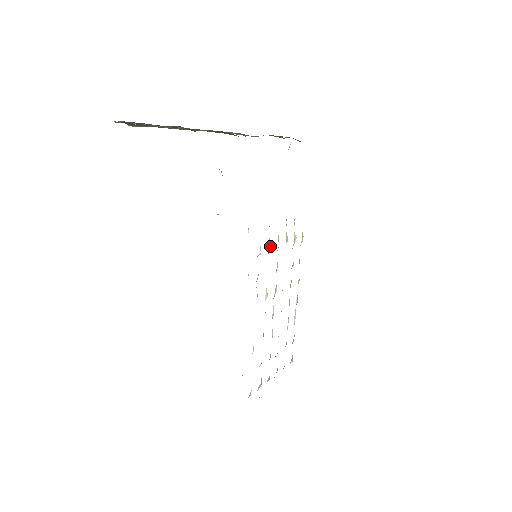
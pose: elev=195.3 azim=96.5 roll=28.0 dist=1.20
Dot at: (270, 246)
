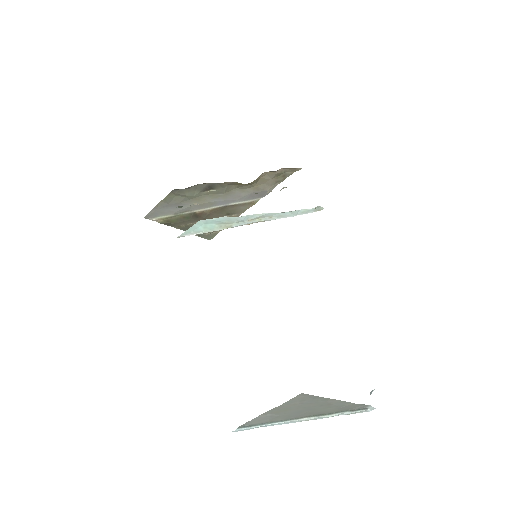
Dot at: occluded
